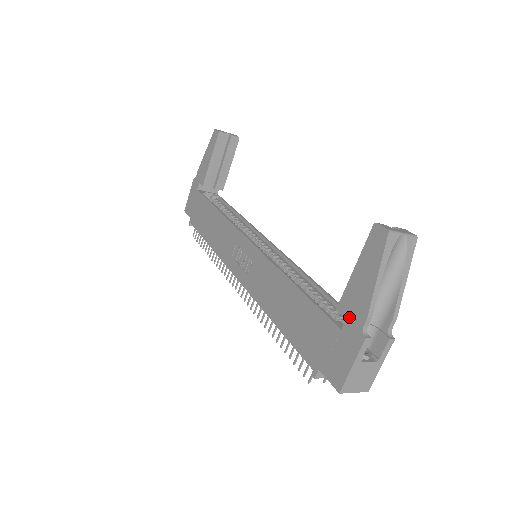
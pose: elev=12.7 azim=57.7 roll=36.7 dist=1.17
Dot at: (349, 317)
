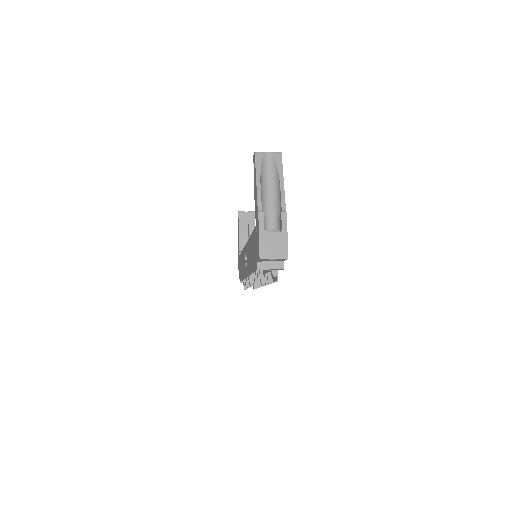
Dot at: (256, 213)
